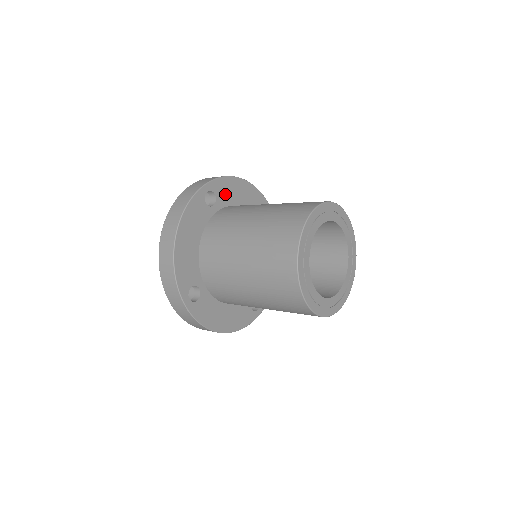
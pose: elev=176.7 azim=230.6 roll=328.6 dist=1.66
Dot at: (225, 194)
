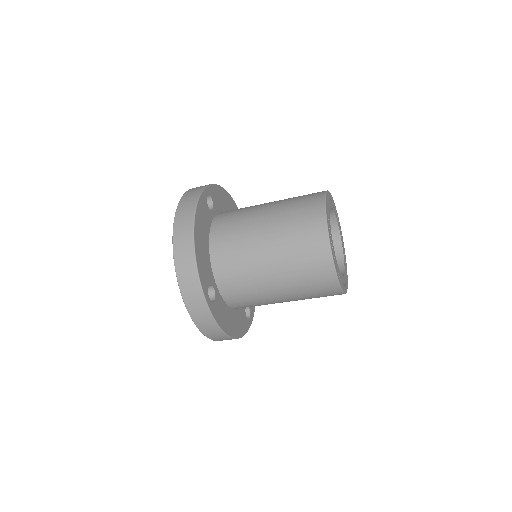
Dot at: (217, 201)
